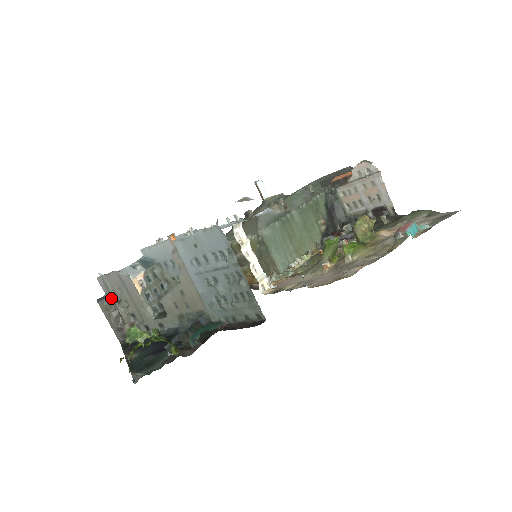
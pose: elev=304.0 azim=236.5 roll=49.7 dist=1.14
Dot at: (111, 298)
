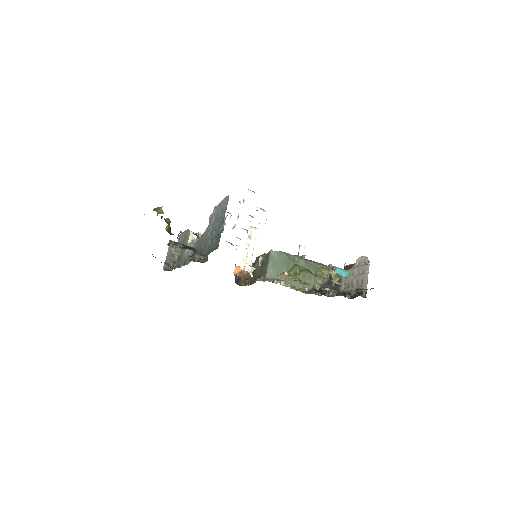
Dot at: (177, 246)
